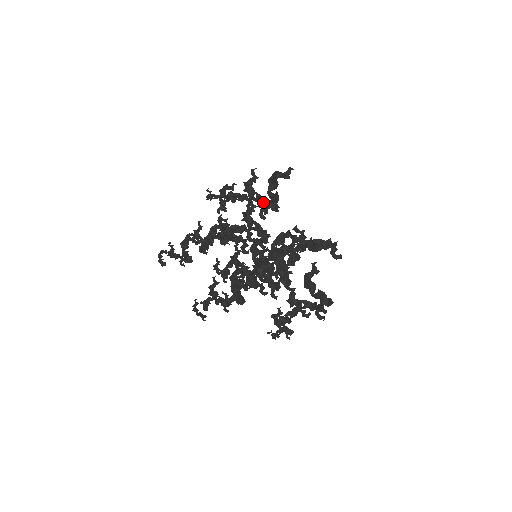
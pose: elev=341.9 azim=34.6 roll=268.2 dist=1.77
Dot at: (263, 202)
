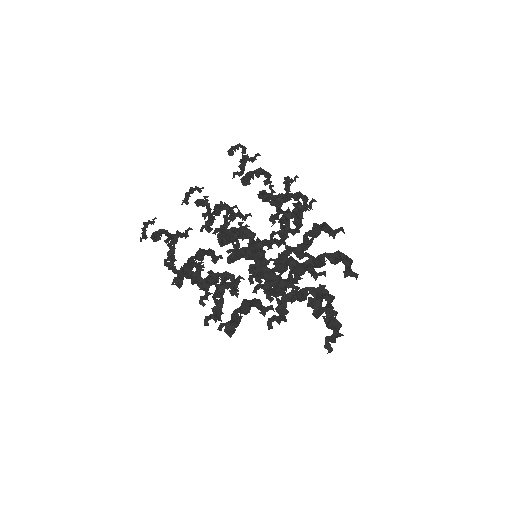
Dot at: occluded
